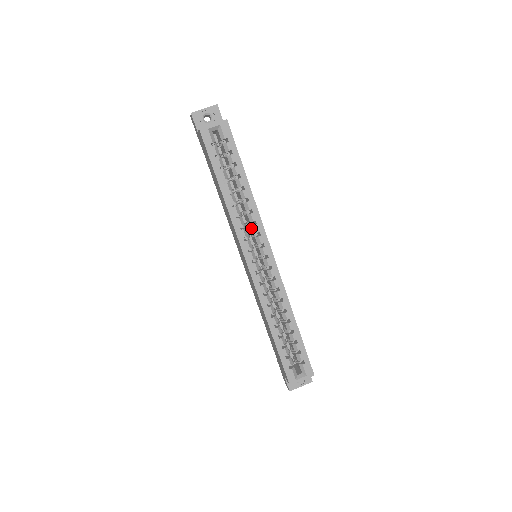
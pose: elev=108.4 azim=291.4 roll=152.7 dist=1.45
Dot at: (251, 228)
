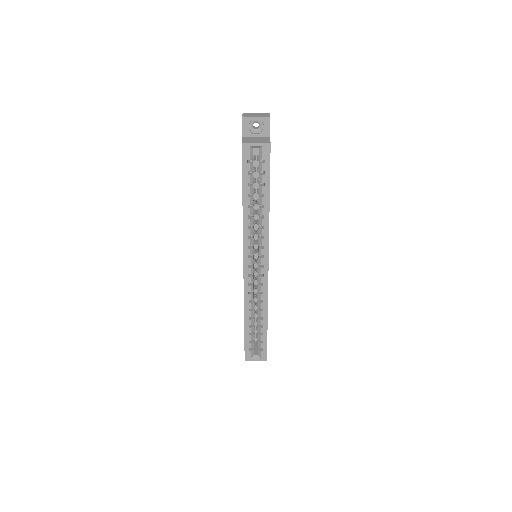
Dot at: occluded
